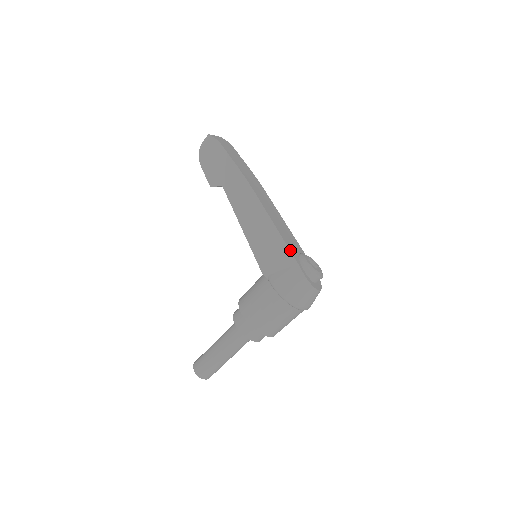
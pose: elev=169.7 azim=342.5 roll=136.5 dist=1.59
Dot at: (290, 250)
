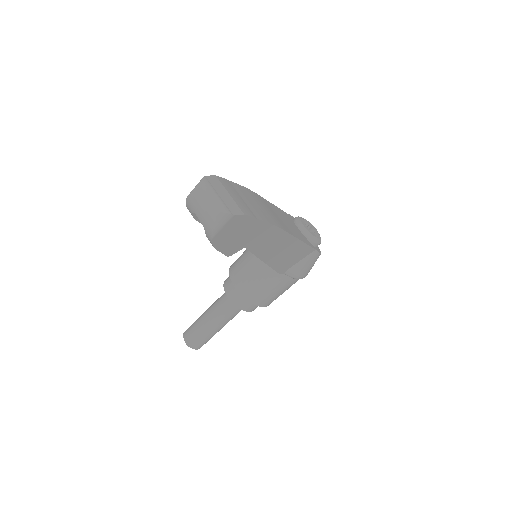
Dot at: (310, 246)
